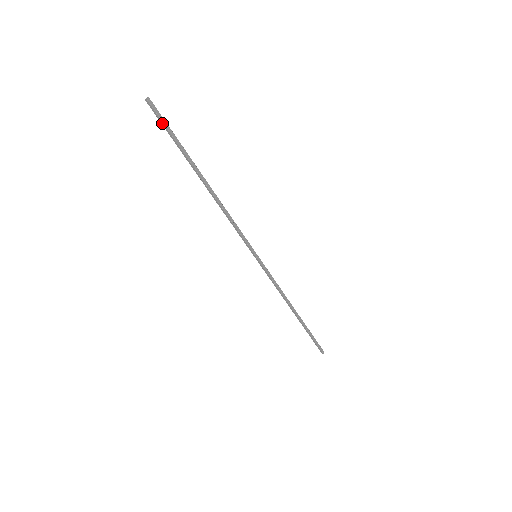
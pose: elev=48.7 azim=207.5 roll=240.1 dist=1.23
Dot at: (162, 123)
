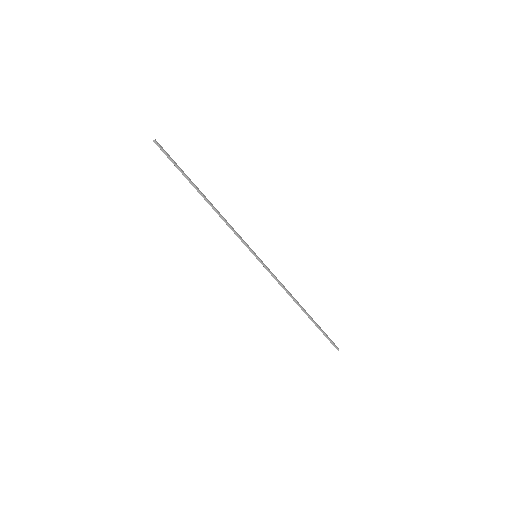
Dot at: (167, 156)
